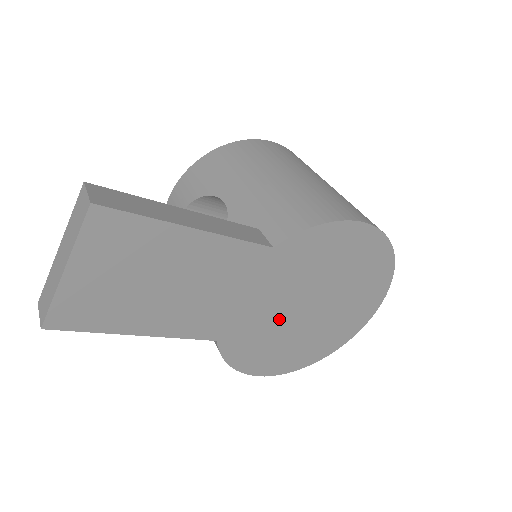
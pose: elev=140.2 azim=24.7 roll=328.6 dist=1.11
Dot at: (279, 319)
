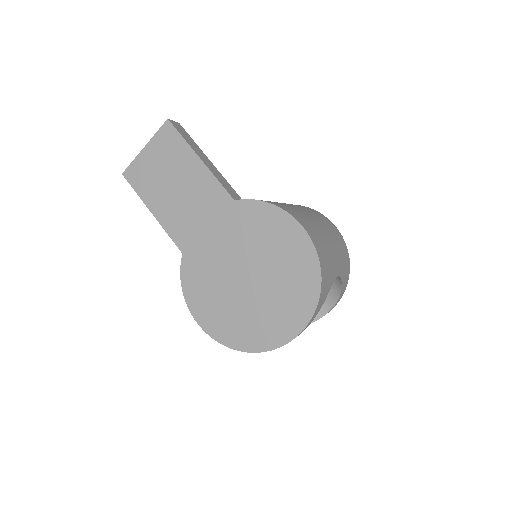
Dot at: (223, 269)
